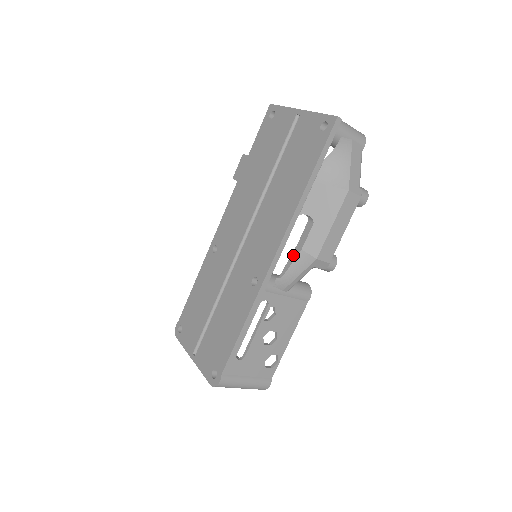
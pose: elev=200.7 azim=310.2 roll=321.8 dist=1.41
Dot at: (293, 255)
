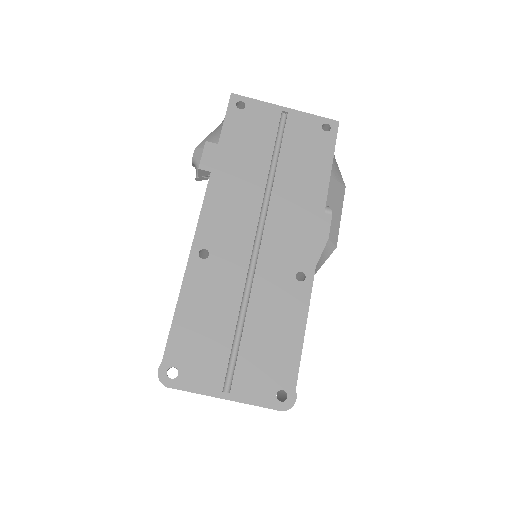
Dot at: (320, 246)
